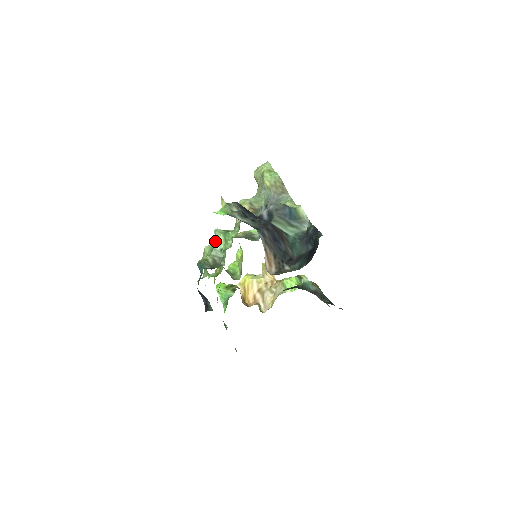
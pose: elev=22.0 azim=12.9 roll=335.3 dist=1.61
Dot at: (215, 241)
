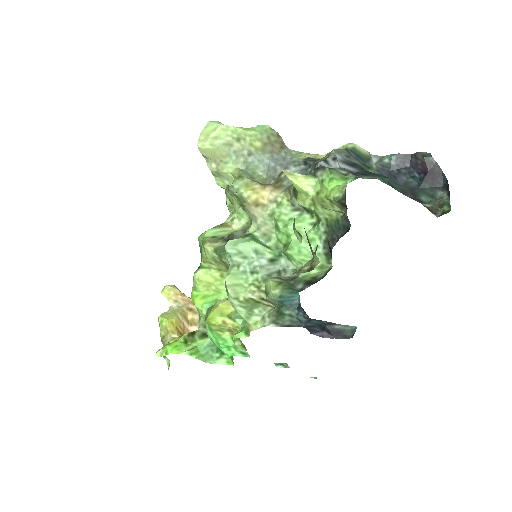
Dot at: (247, 257)
